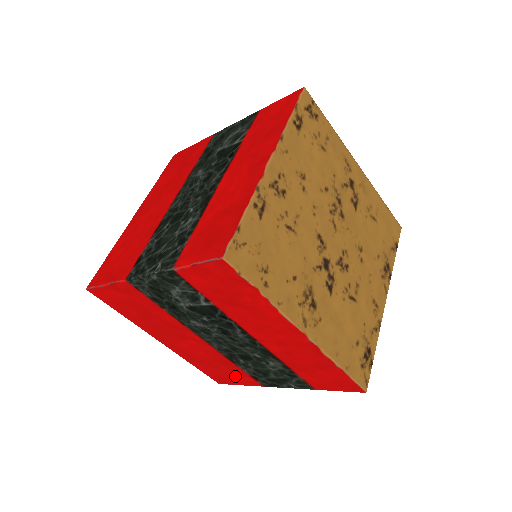
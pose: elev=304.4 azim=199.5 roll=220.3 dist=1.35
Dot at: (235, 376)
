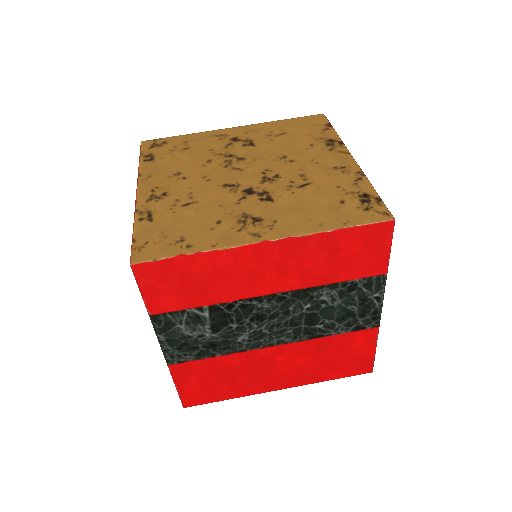
Dot at: (354, 348)
